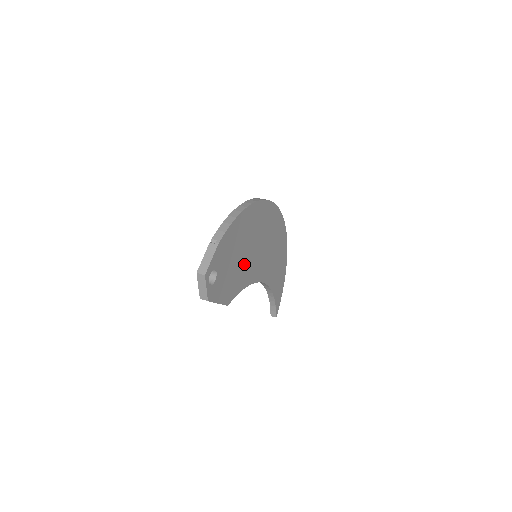
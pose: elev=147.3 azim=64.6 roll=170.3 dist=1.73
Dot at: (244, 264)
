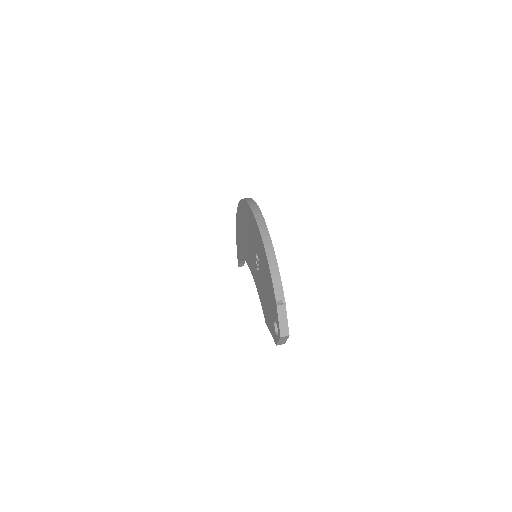
Dot at: occluded
